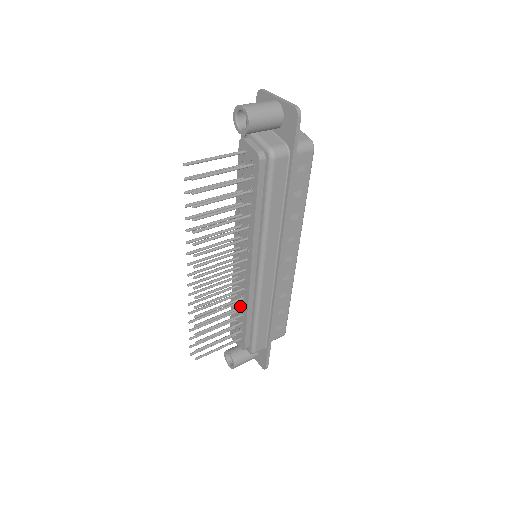
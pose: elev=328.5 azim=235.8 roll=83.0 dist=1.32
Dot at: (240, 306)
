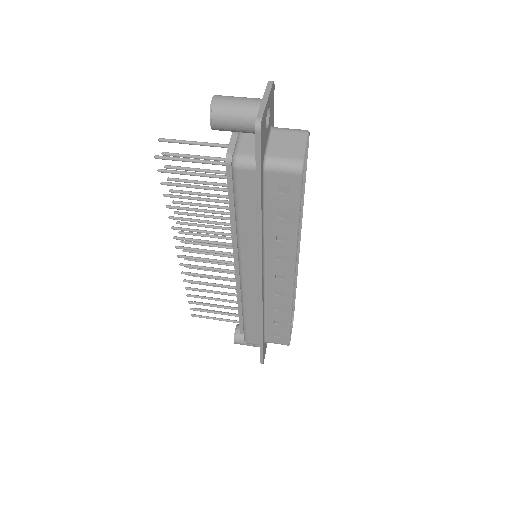
Dot at: (236, 294)
